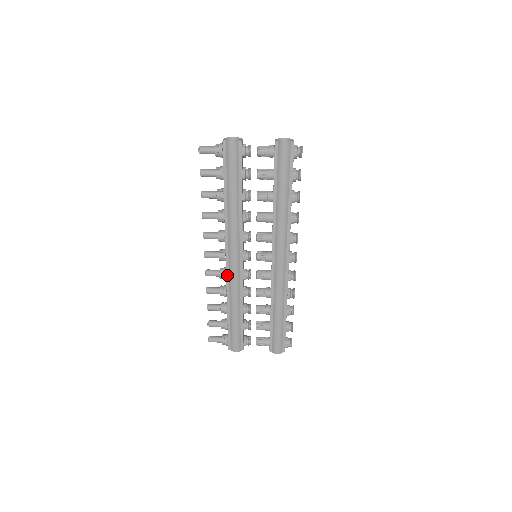
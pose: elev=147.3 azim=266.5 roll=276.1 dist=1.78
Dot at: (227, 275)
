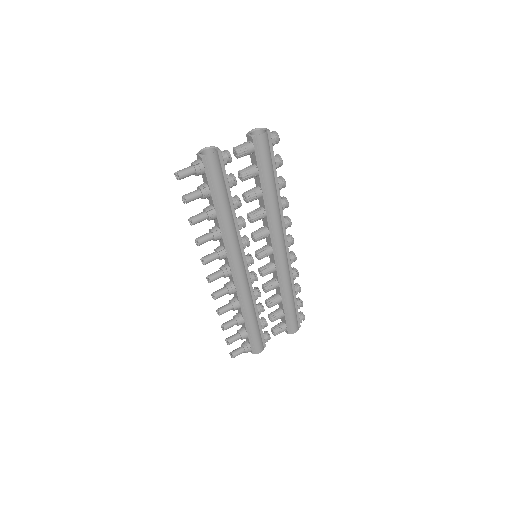
Dot at: (236, 288)
